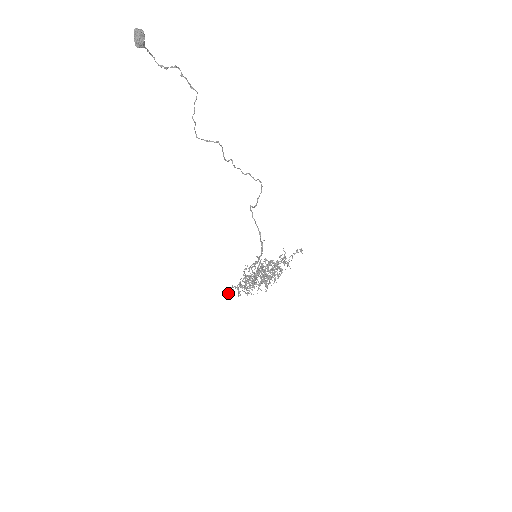
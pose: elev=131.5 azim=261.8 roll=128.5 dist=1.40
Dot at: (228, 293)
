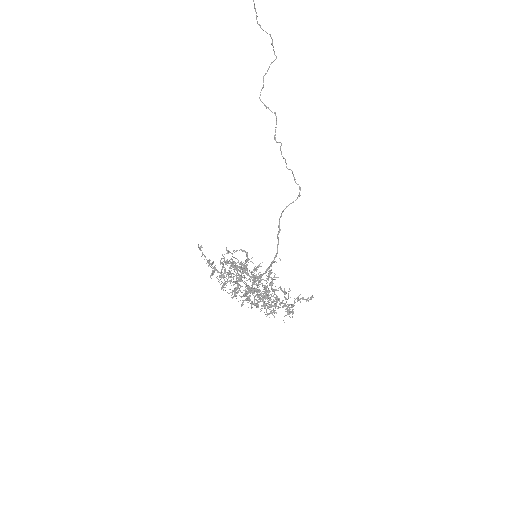
Dot at: (200, 248)
